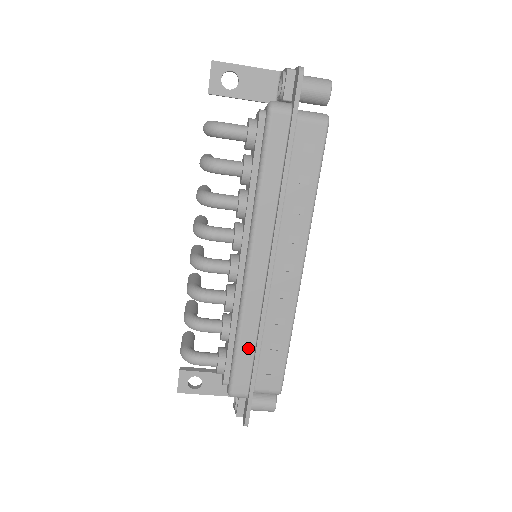
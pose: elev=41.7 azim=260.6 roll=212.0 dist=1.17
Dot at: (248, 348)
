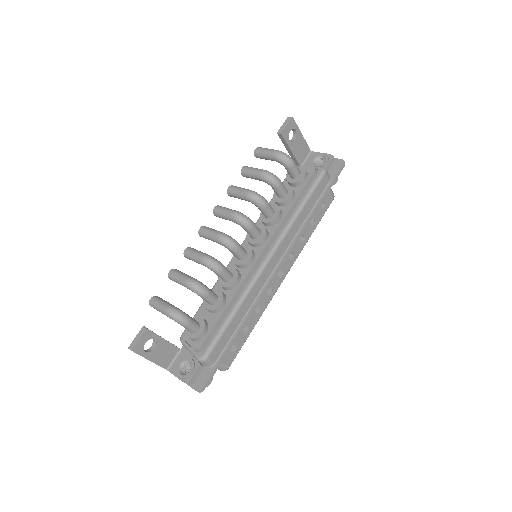
Dot at: (236, 322)
